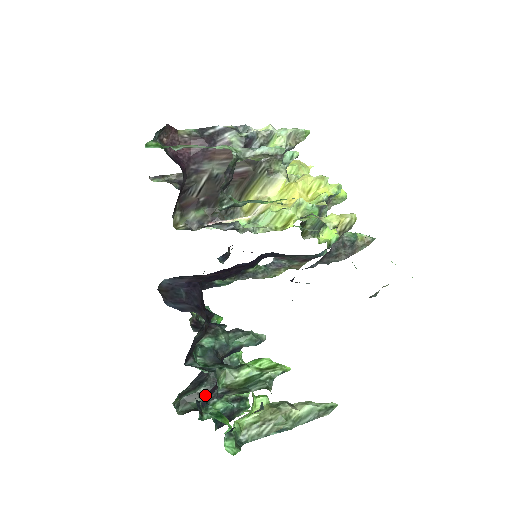
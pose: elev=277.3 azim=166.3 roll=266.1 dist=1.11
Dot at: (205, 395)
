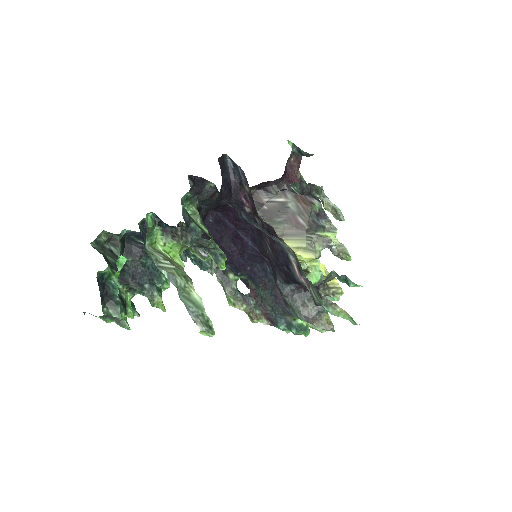
Dot at: occluded
